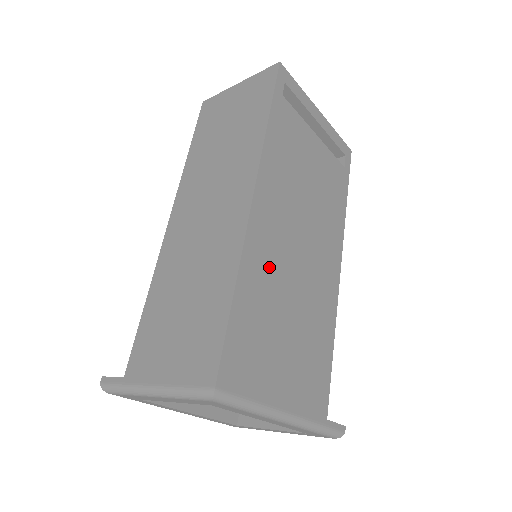
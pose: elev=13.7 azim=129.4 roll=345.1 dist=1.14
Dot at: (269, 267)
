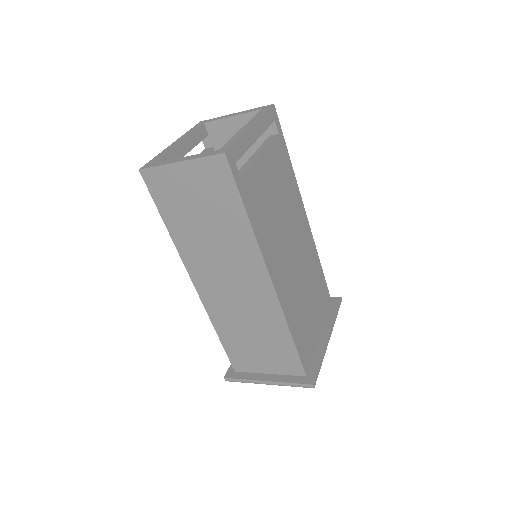
Dot at: (293, 297)
